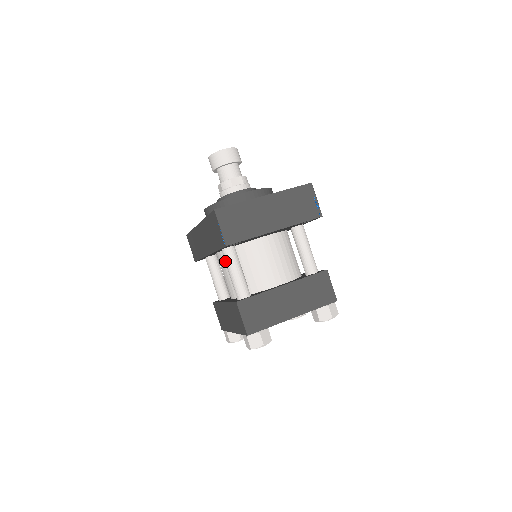
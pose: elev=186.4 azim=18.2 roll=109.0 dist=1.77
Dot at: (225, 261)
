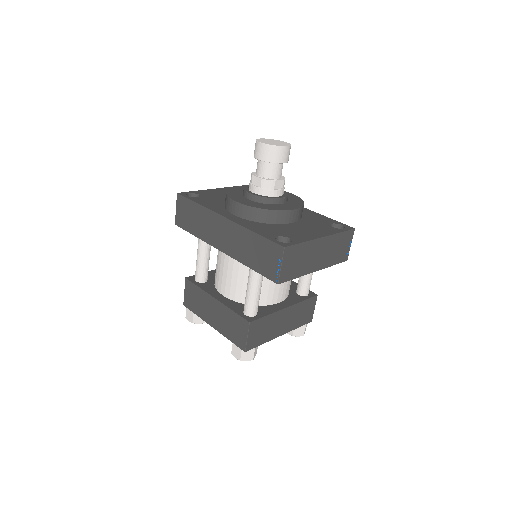
Dot at: (251, 278)
